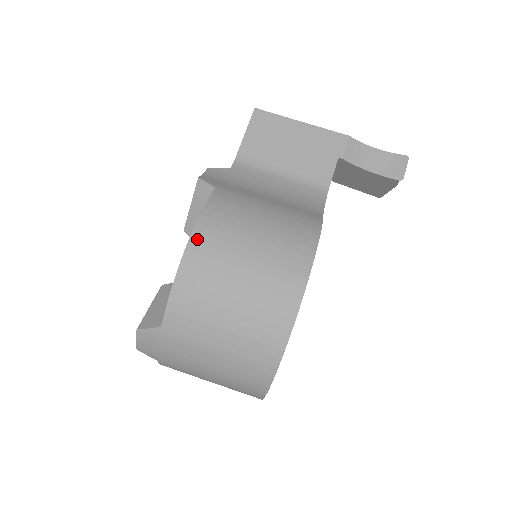
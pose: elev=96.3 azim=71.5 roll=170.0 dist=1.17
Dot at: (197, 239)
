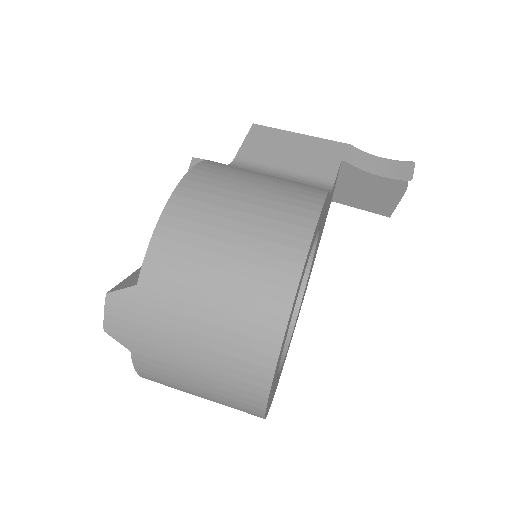
Dot at: (187, 185)
